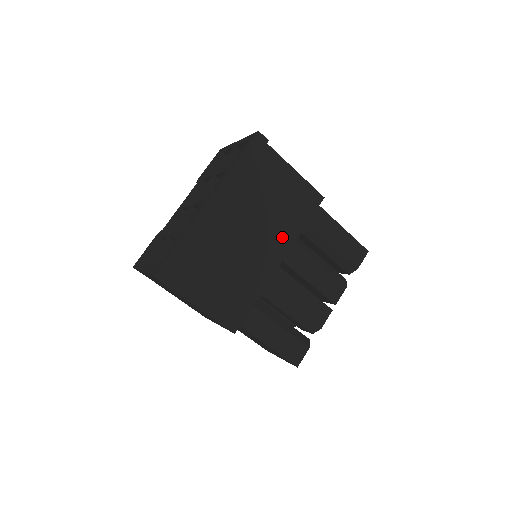
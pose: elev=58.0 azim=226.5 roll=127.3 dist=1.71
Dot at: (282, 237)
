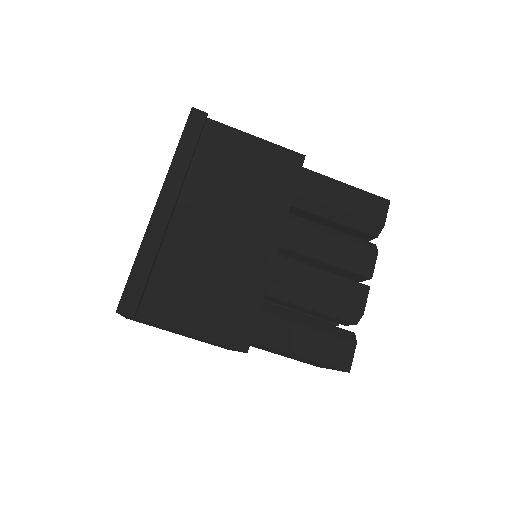
Dot at: (268, 218)
